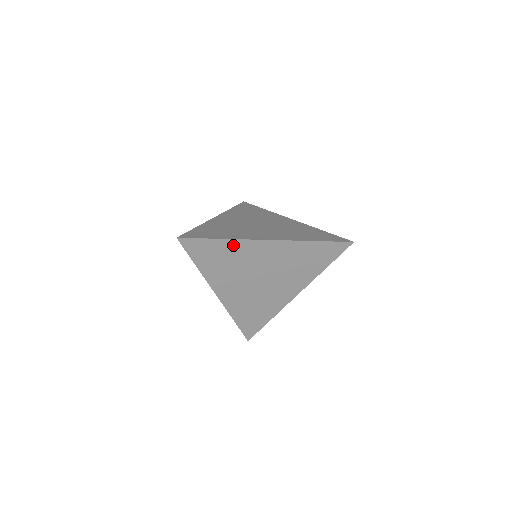
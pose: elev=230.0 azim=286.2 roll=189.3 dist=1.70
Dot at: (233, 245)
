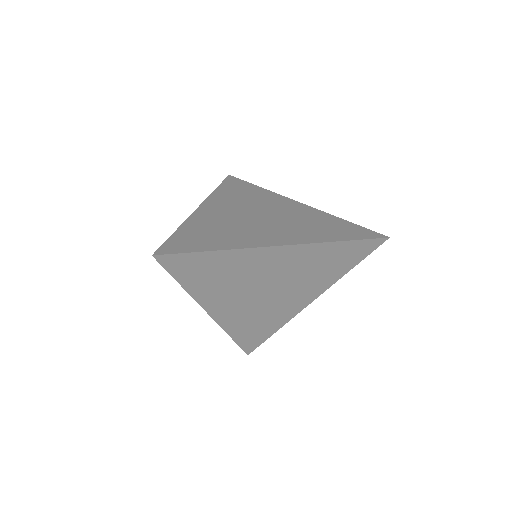
Dot at: (231, 256)
